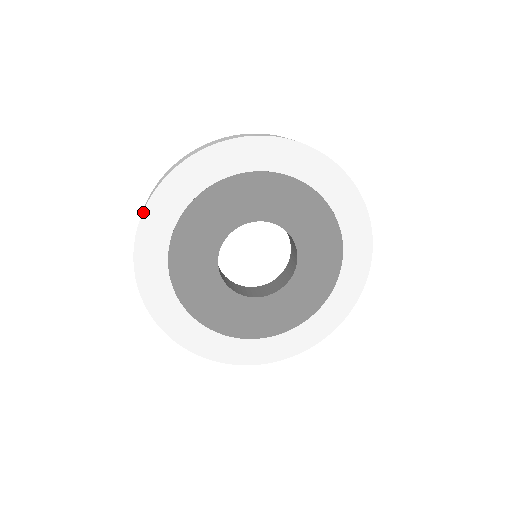
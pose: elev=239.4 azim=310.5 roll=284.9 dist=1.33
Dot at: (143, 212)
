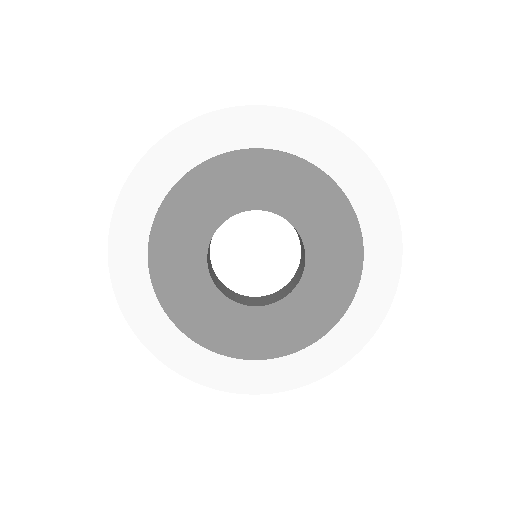
Dot at: (113, 289)
